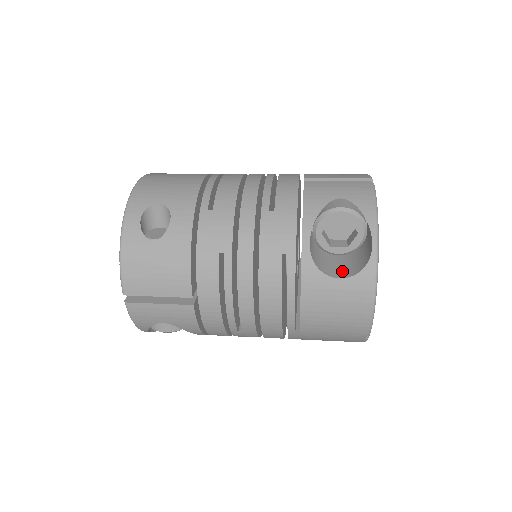
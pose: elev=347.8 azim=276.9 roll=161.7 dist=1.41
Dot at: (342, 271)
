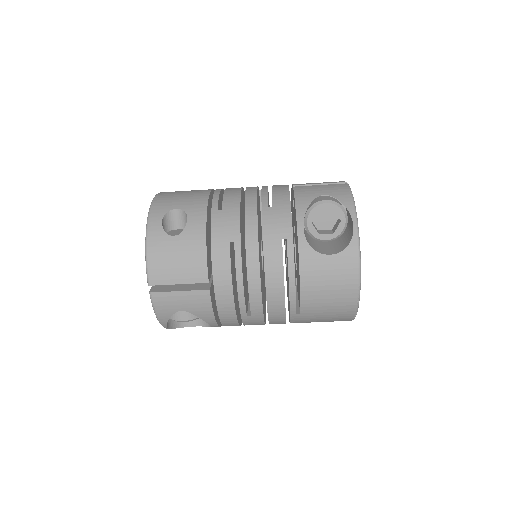
Dot at: (331, 251)
